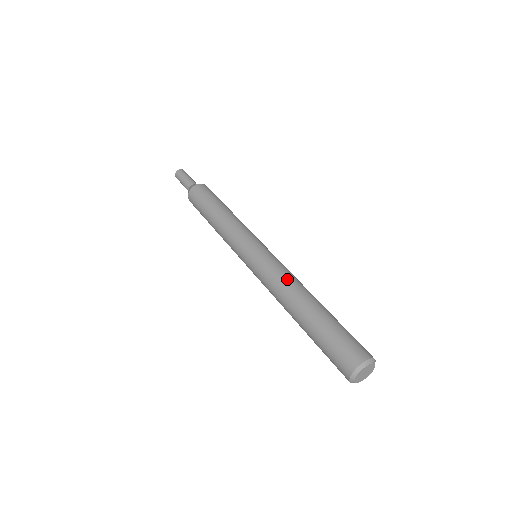
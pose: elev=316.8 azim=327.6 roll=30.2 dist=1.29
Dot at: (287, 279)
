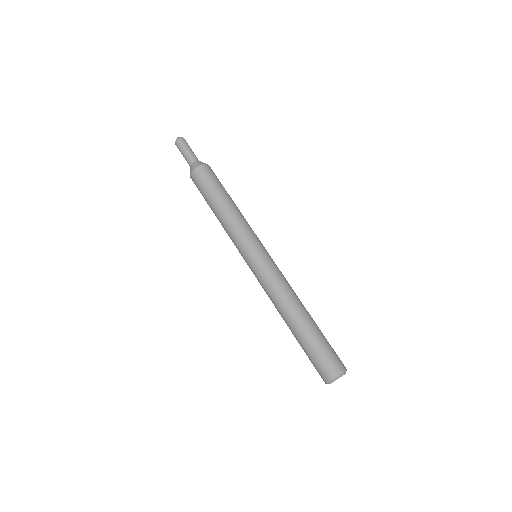
Dot at: (281, 293)
